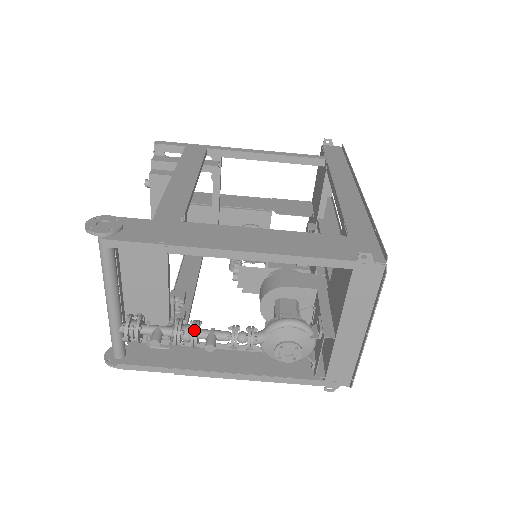
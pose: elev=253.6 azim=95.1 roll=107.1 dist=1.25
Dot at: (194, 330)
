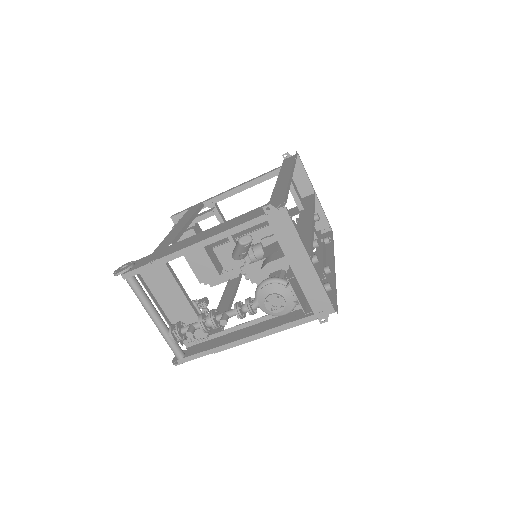
Dot at: (210, 315)
